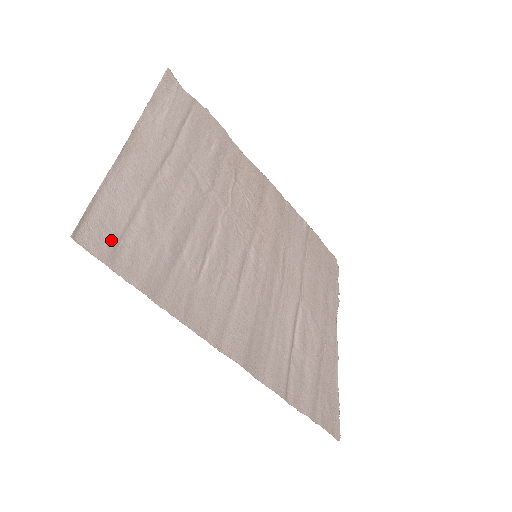
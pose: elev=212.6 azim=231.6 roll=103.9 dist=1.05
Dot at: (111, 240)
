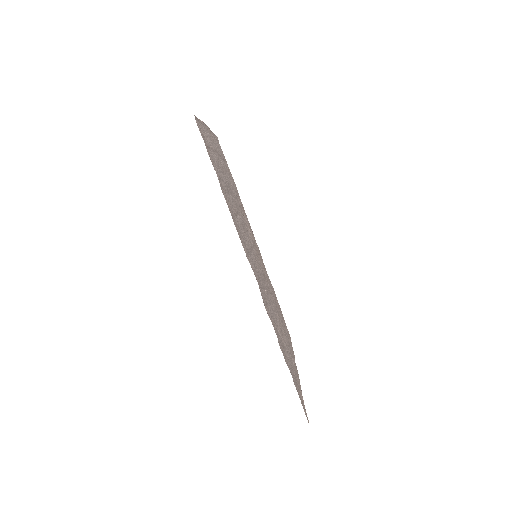
Dot at: (206, 141)
